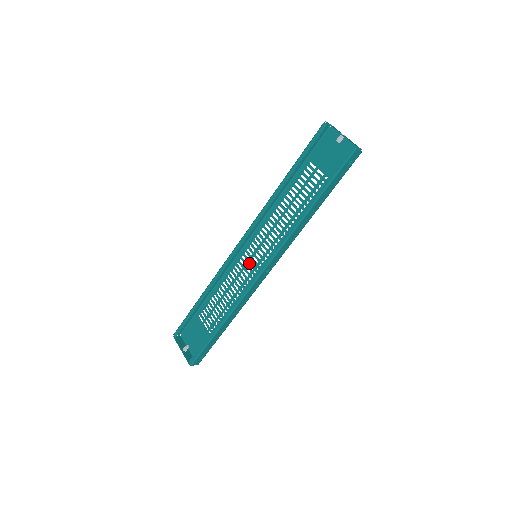
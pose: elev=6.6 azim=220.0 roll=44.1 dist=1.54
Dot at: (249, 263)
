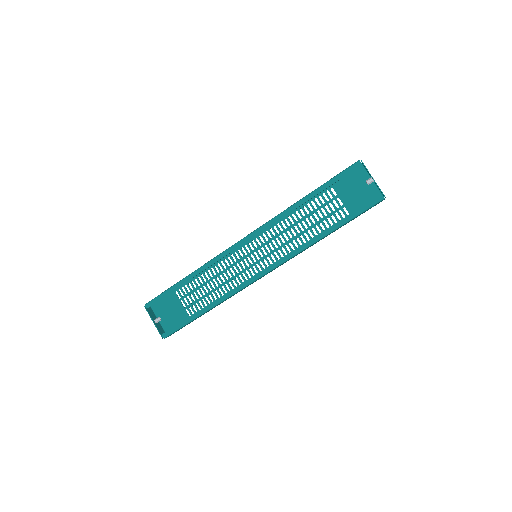
Dot at: (246, 259)
